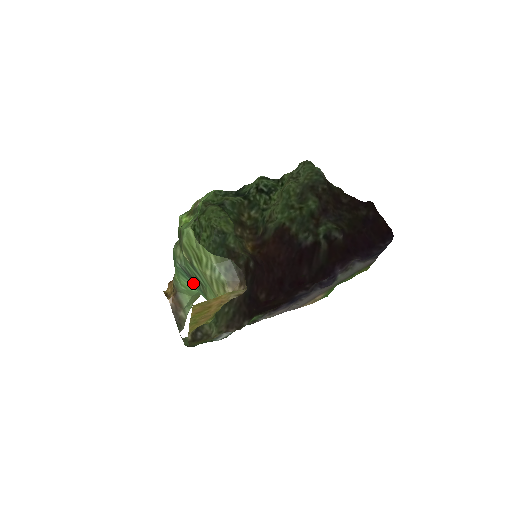
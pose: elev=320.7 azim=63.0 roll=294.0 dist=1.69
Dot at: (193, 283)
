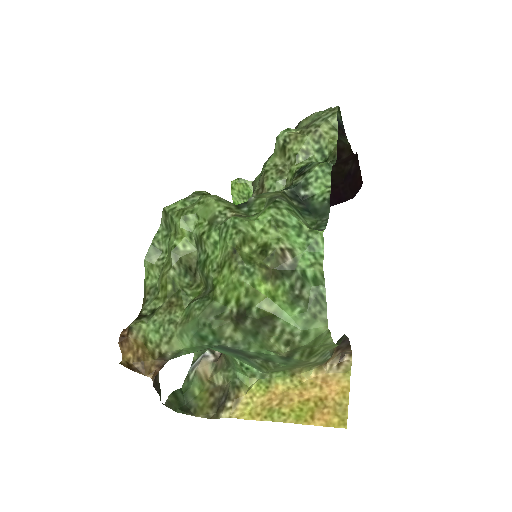
Dot at: (220, 349)
